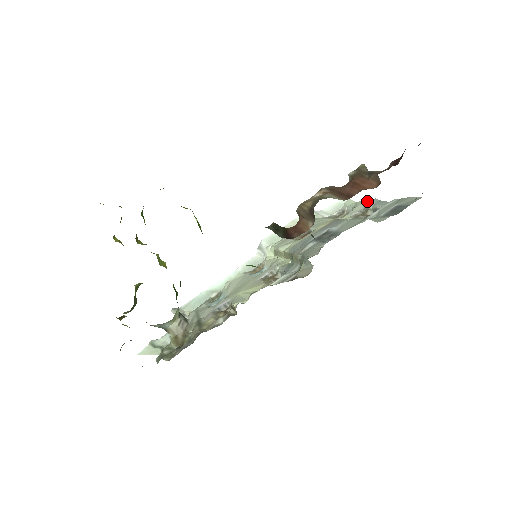
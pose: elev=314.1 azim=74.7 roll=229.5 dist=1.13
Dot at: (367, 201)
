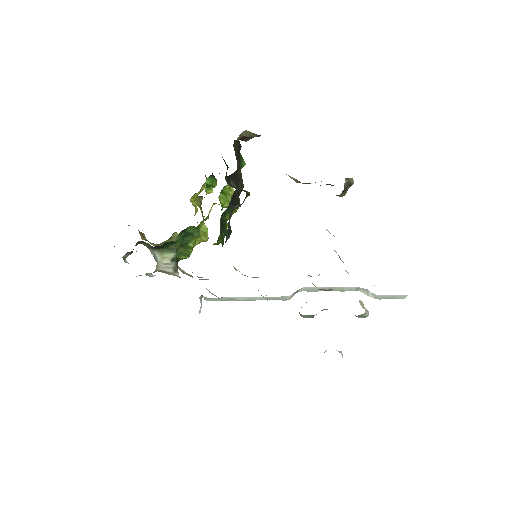
Dot at: occluded
